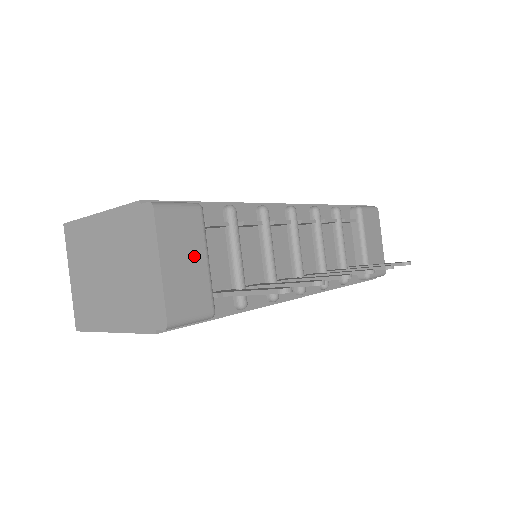
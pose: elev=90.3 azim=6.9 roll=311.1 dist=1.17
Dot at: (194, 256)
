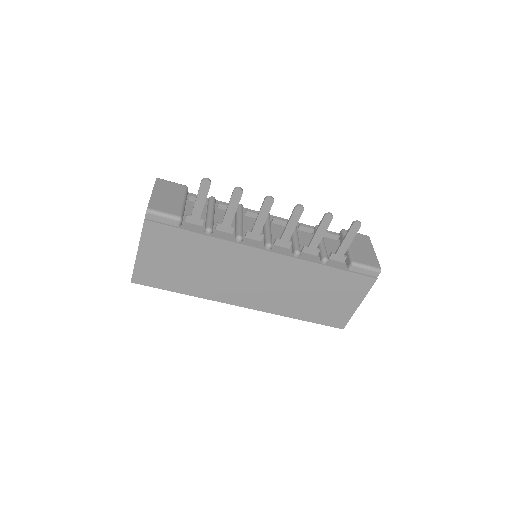
Dot at: (175, 197)
